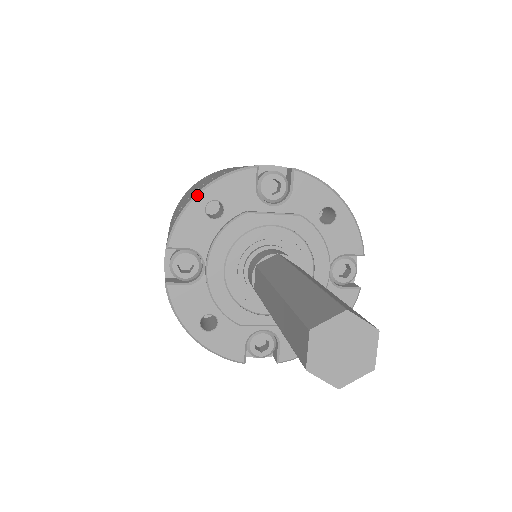
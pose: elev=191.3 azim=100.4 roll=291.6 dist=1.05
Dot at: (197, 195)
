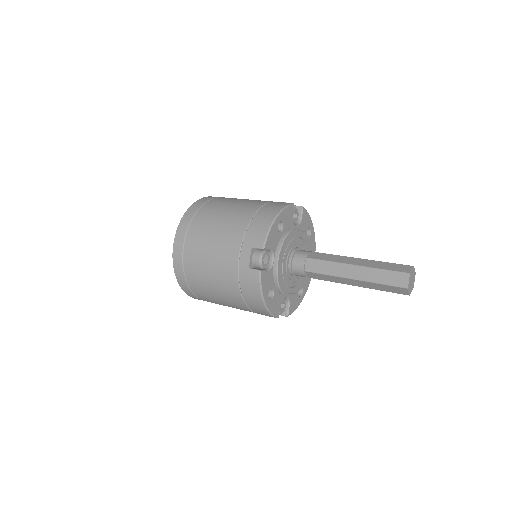
Dot at: (276, 218)
